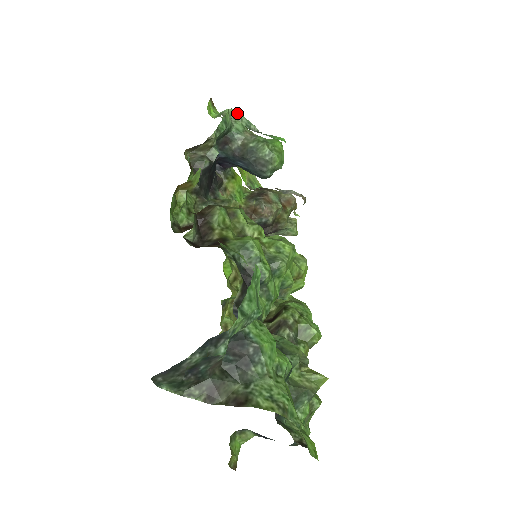
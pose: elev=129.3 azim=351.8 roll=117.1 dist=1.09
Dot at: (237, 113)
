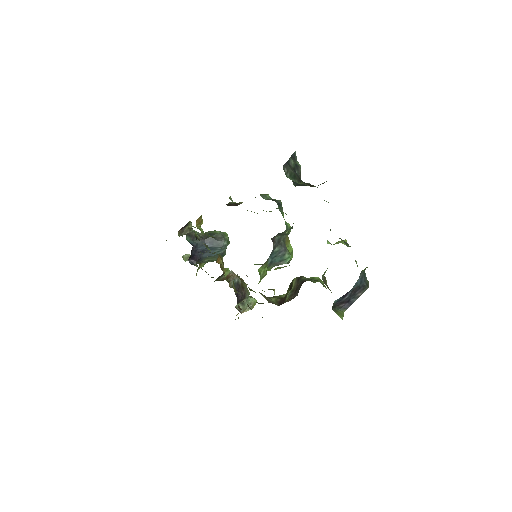
Dot at: occluded
